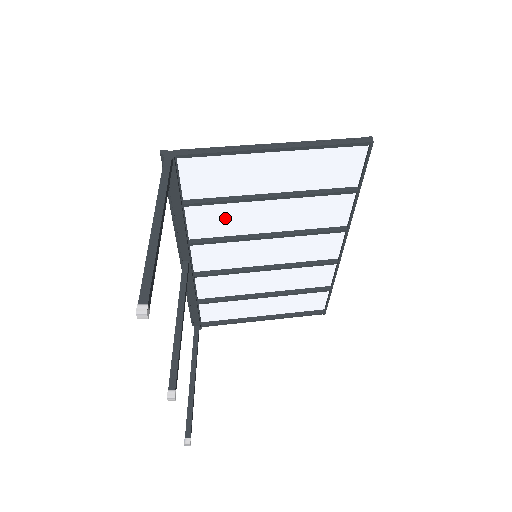
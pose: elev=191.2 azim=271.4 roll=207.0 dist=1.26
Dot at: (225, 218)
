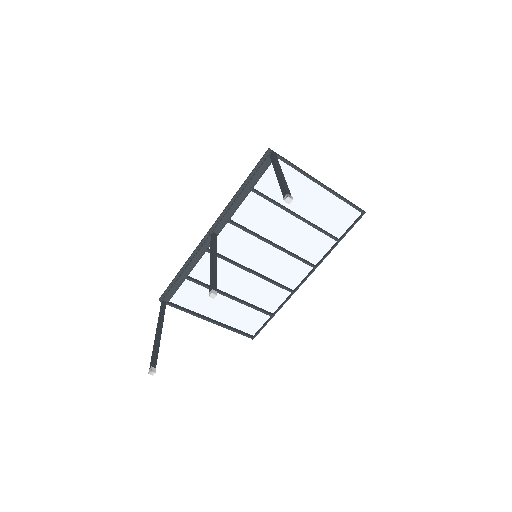
Dot at: (261, 216)
